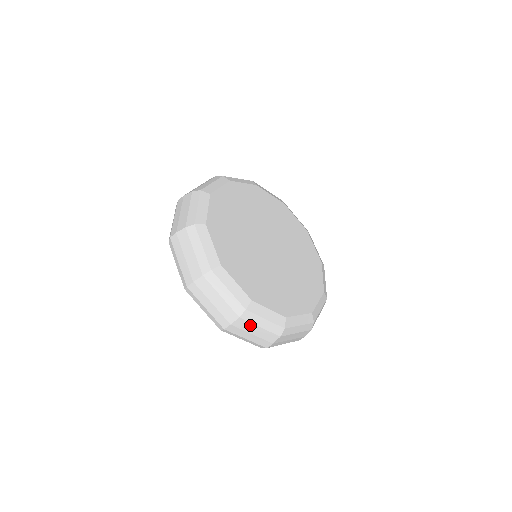
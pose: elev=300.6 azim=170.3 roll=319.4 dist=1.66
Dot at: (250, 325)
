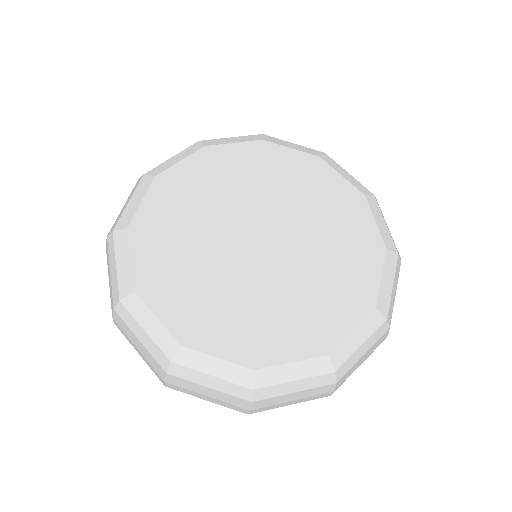
Dot at: (191, 384)
